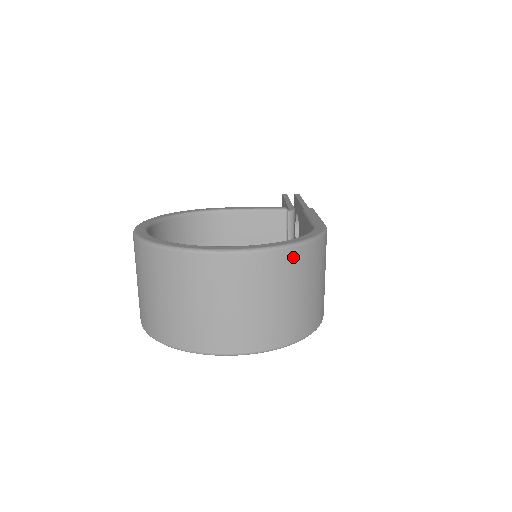
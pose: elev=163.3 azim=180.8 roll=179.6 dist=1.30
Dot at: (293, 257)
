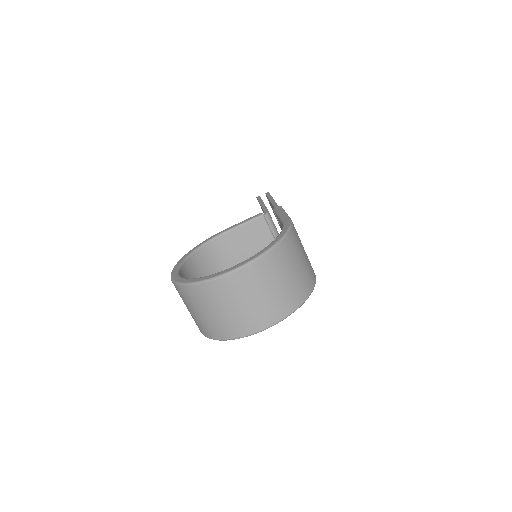
Dot at: (276, 254)
